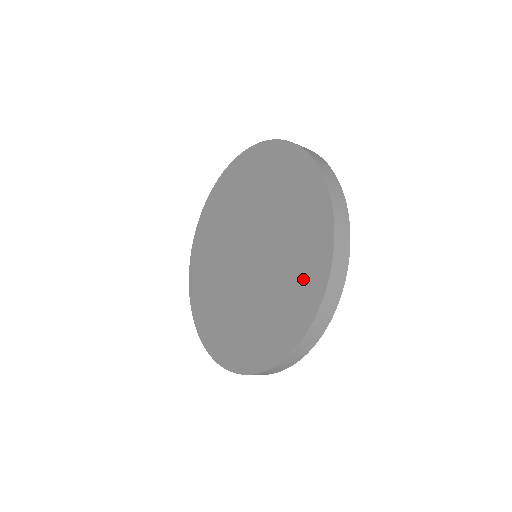
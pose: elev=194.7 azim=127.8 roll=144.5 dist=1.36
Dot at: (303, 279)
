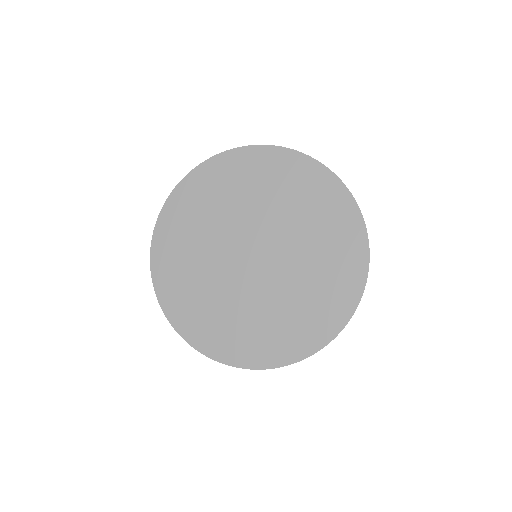
Dot at: (293, 333)
